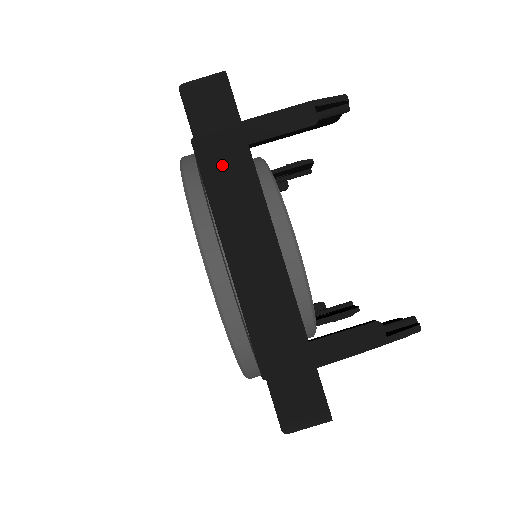
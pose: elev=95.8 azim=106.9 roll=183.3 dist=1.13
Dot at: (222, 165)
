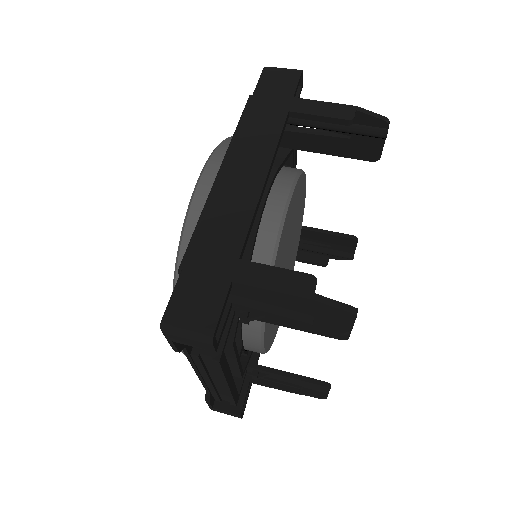
Dot at: (260, 115)
